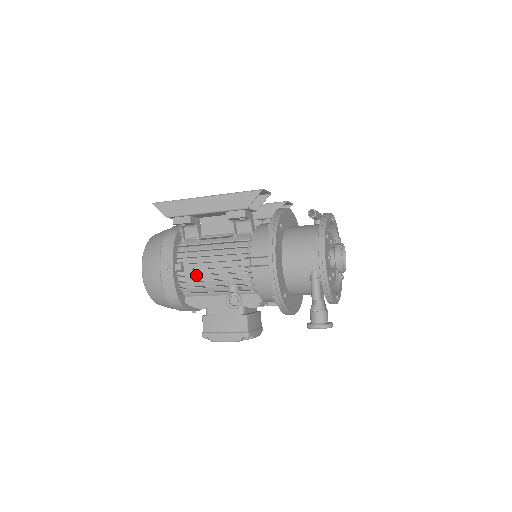
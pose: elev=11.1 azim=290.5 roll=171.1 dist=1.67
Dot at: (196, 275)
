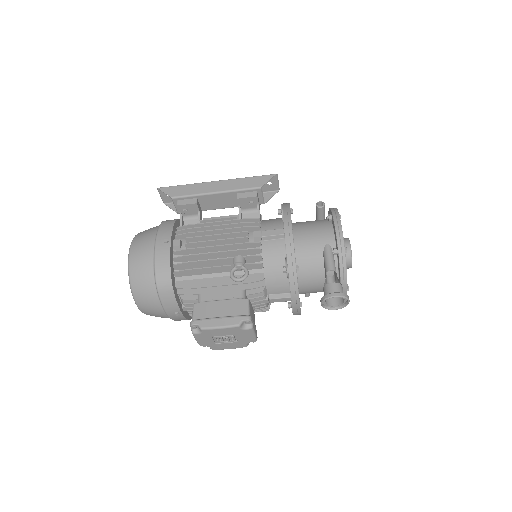
Dot at: (197, 248)
